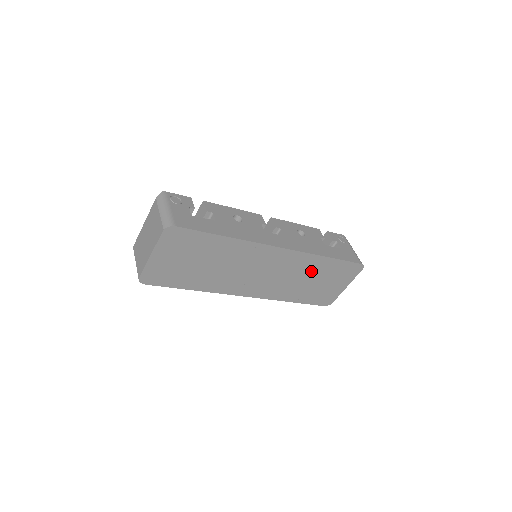
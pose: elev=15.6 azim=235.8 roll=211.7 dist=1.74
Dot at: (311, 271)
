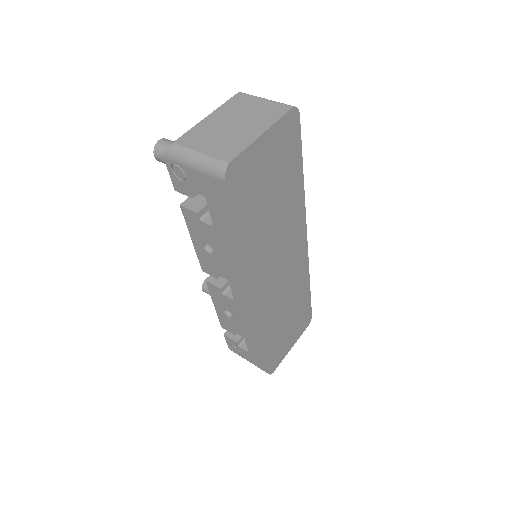
Dot at: (295, 298)
